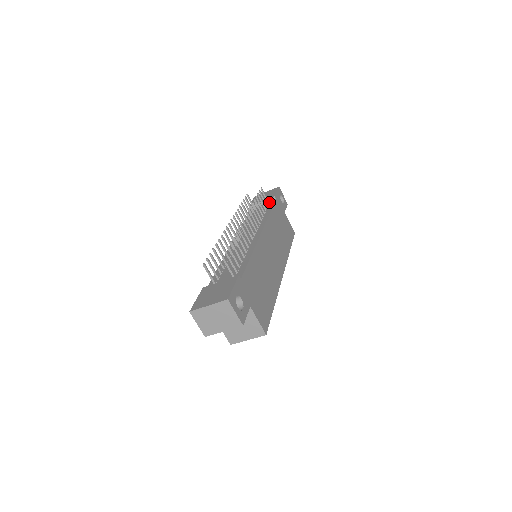
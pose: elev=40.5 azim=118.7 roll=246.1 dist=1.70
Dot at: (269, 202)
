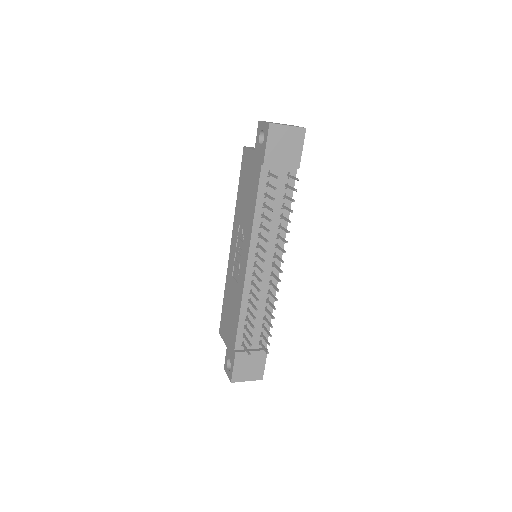
Dot at: (289, 171)
